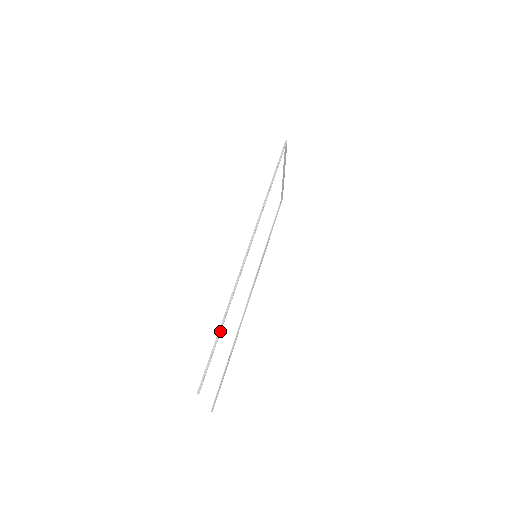
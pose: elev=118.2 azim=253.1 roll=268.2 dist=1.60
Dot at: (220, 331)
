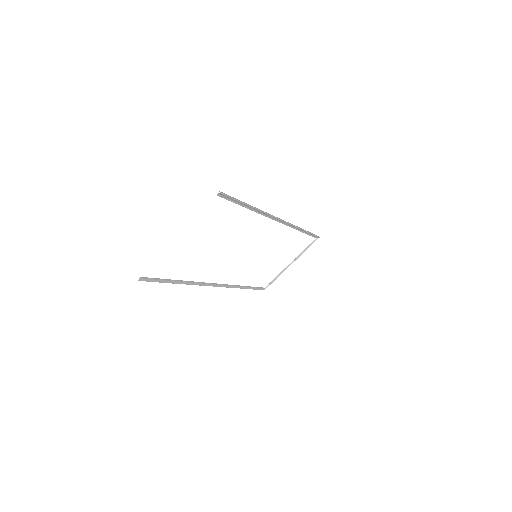
Dot at: (249, 205)
